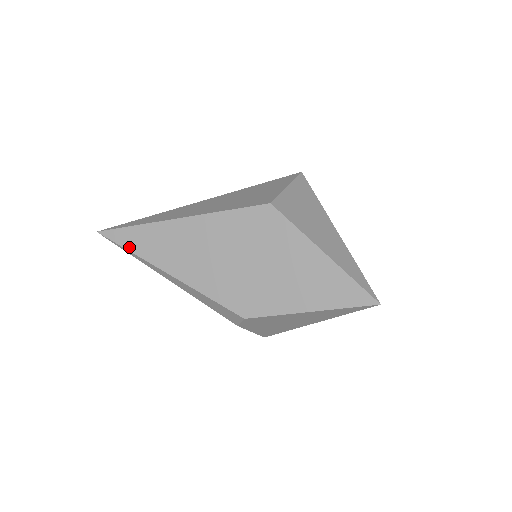
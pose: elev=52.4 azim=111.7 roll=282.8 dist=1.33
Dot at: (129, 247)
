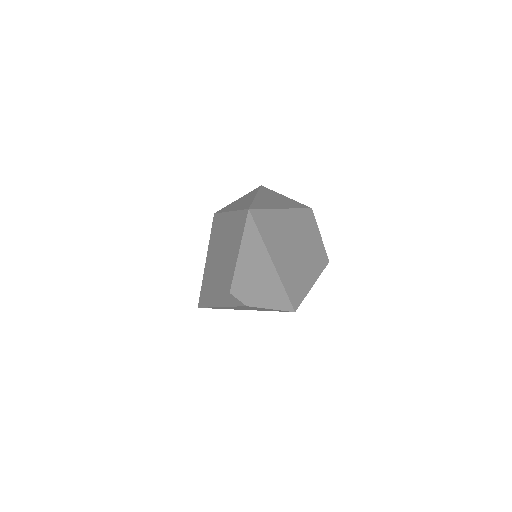
Dot at: (203, 303)
